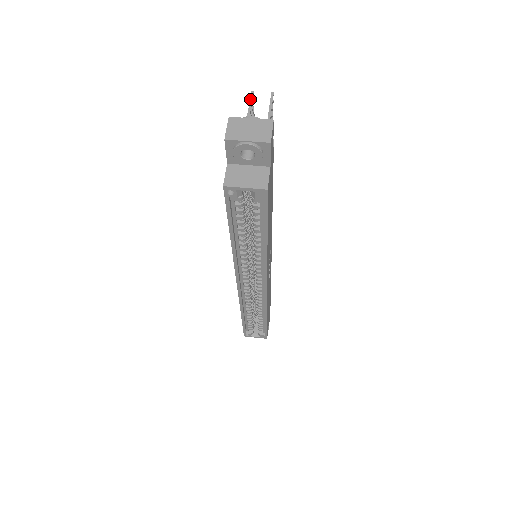
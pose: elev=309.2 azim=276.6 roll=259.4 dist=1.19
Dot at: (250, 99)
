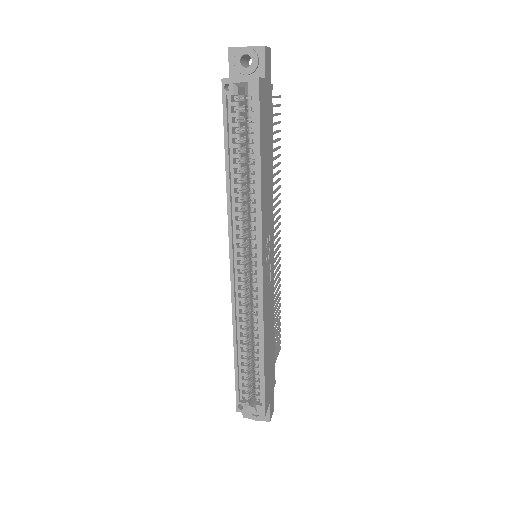
Dot at: occluded
